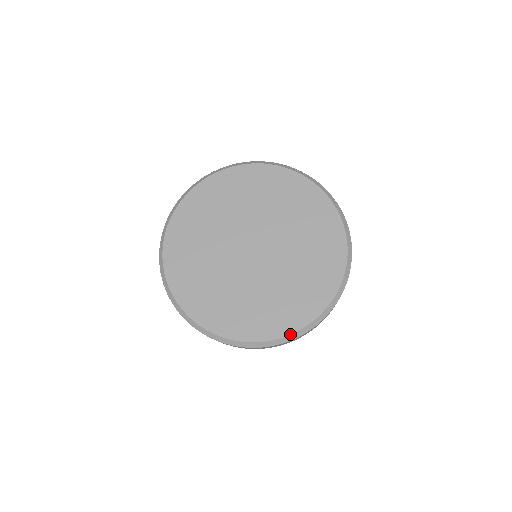
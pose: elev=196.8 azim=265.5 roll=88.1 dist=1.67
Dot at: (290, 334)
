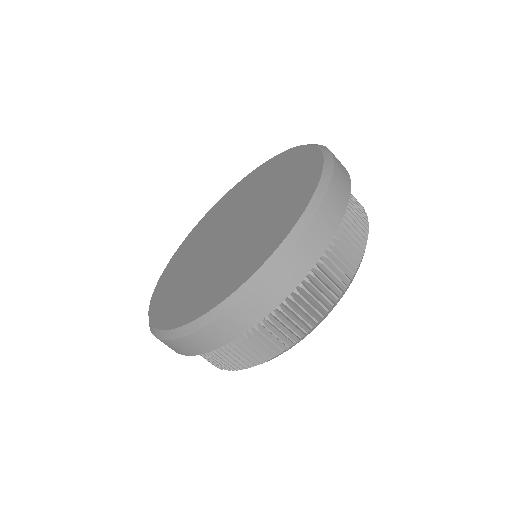
Dot at: (231, 293)
